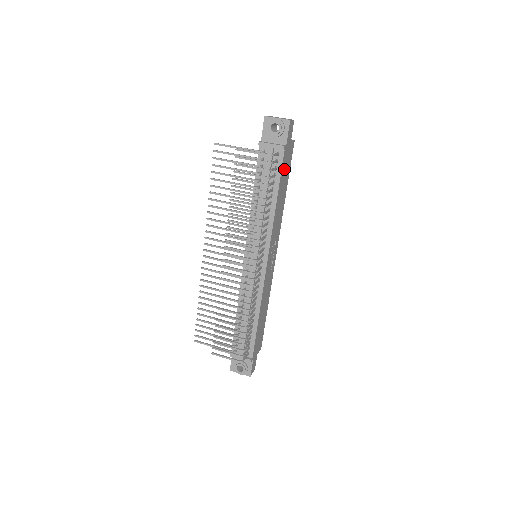
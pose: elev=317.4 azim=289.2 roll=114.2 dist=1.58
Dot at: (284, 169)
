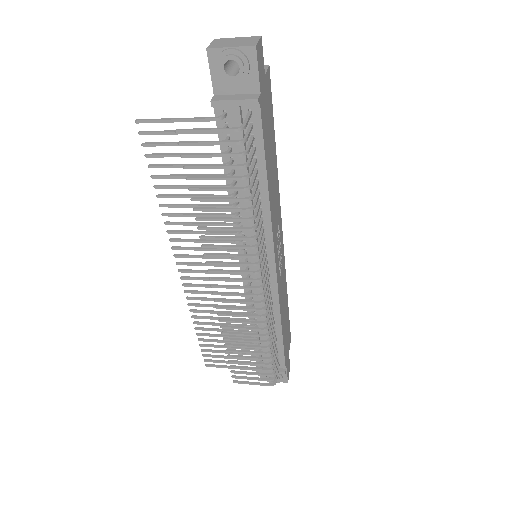
Dot at: (266, 129)
